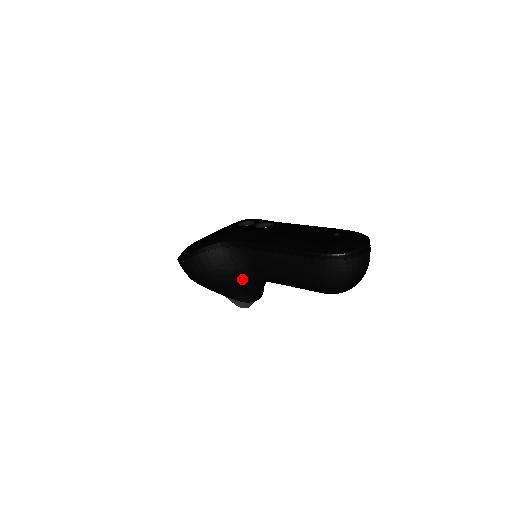
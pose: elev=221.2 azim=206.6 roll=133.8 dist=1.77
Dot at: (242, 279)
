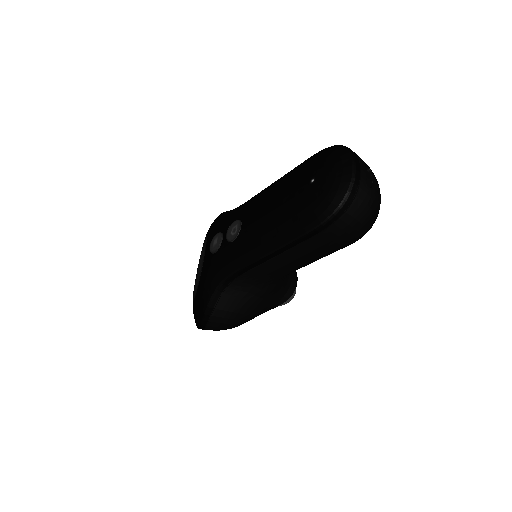
Dot at: (269, 292)
